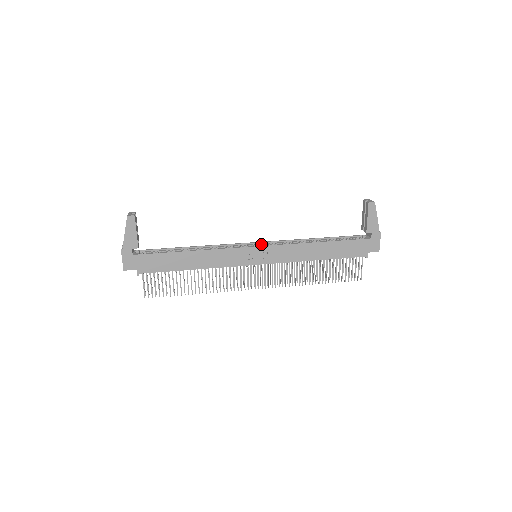
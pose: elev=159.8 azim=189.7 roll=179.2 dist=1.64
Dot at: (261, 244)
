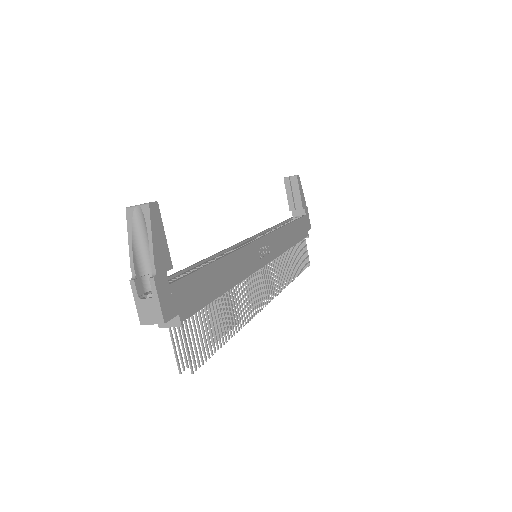
Dot at: (251, 240)
